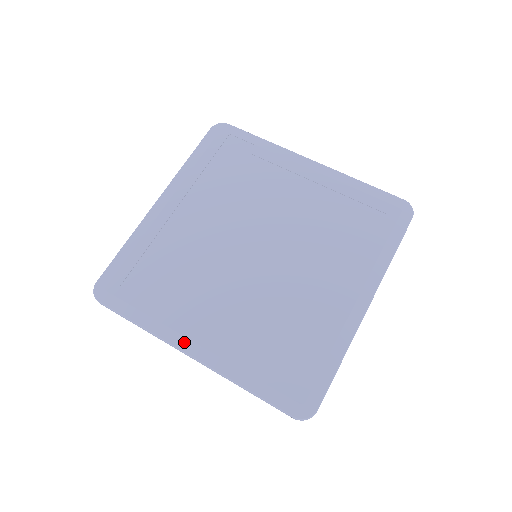
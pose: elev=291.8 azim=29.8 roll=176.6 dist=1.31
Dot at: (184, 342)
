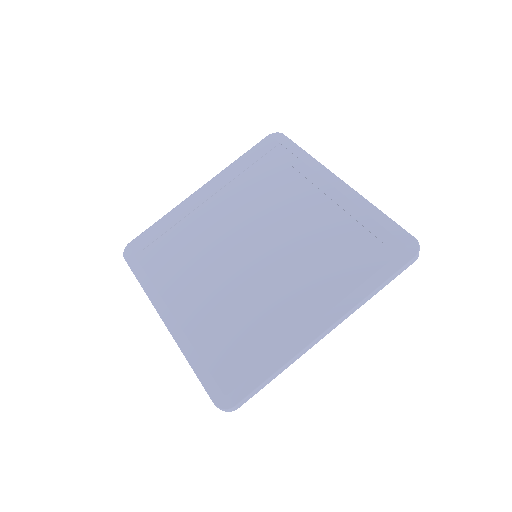
Dot at: (164, 309)
